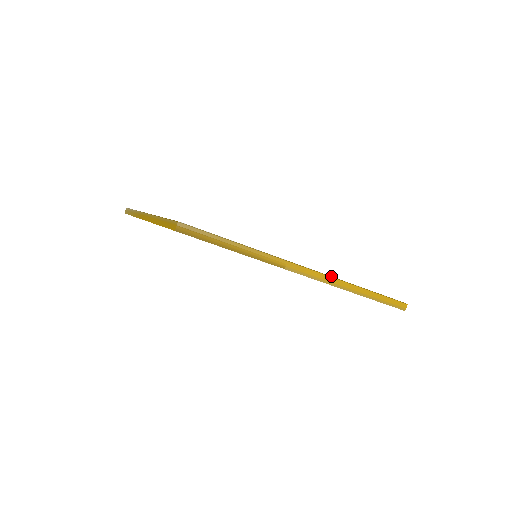
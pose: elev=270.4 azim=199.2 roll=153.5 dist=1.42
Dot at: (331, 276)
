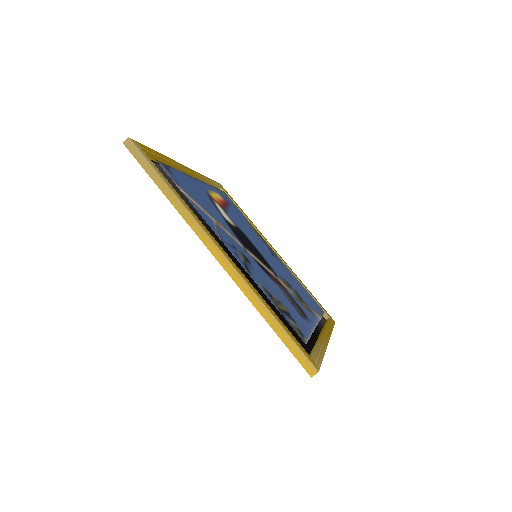
Dot at: (330, 334)
